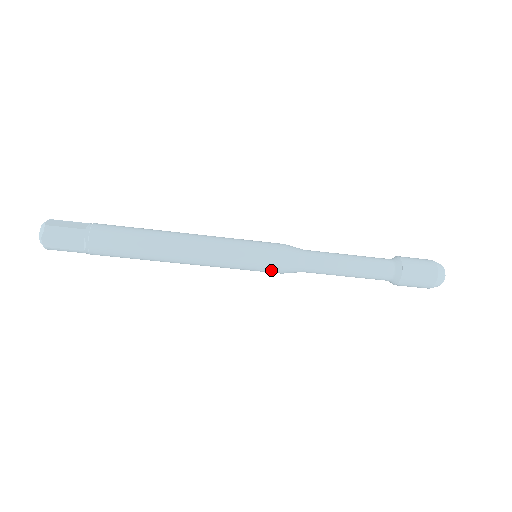
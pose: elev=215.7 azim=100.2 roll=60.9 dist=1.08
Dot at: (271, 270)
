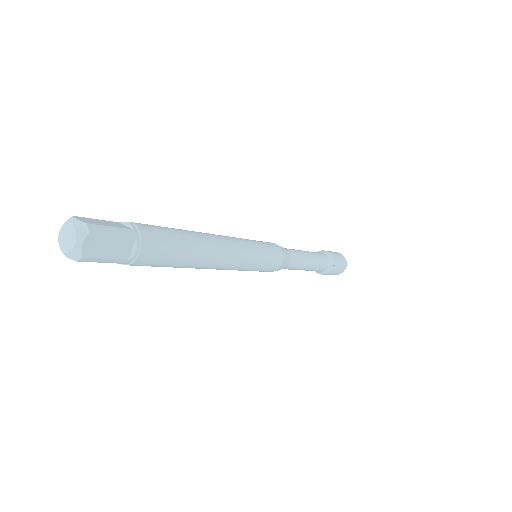
Dot at: occluded
